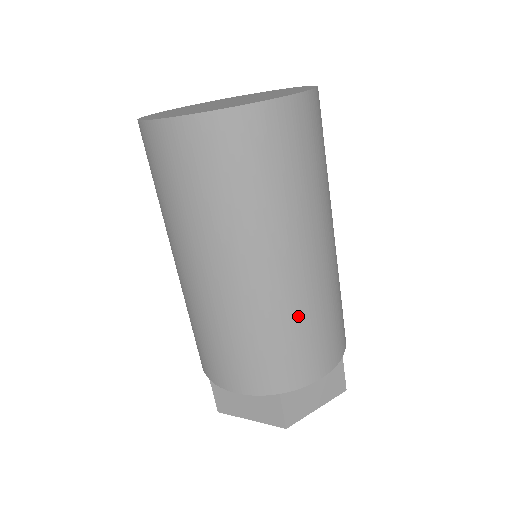
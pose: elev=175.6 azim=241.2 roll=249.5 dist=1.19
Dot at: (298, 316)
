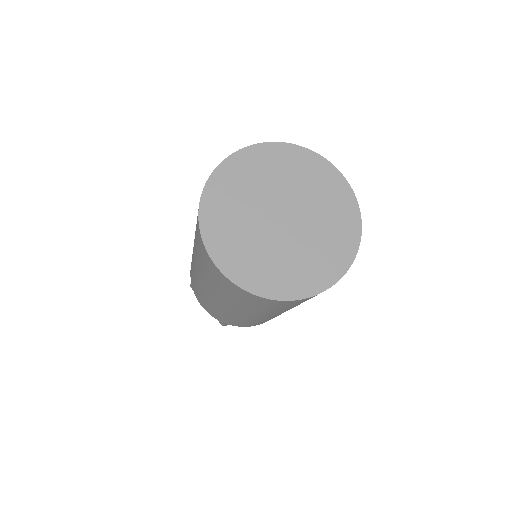
Dot at: occluded
